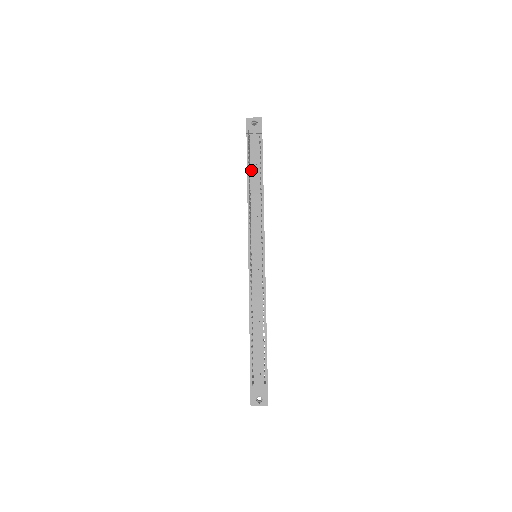
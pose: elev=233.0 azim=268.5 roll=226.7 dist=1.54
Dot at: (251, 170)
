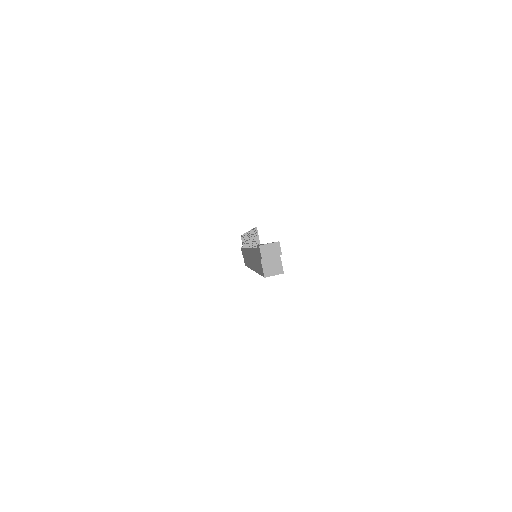
Dot at: occluded
